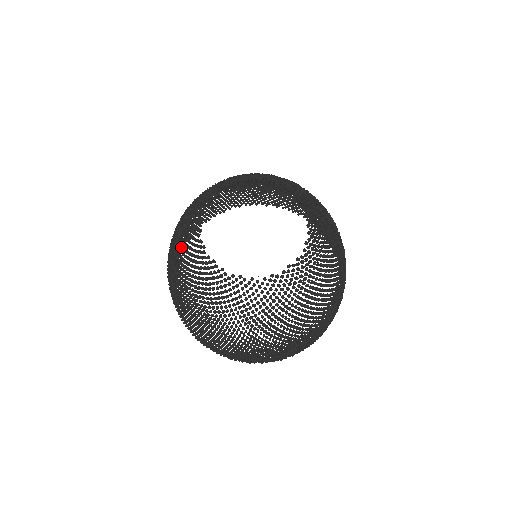
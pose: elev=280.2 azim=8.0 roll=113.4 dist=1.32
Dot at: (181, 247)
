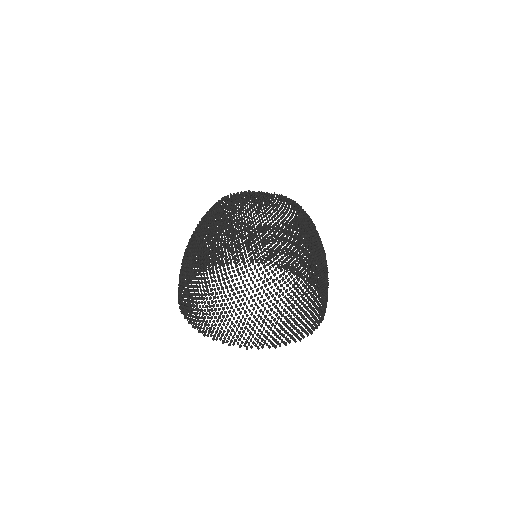
Dot at: occluded
